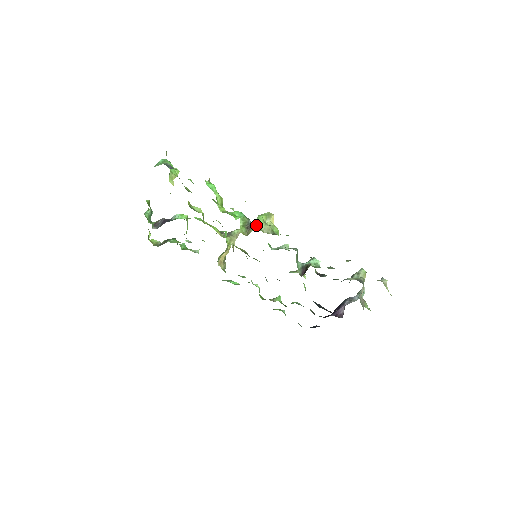
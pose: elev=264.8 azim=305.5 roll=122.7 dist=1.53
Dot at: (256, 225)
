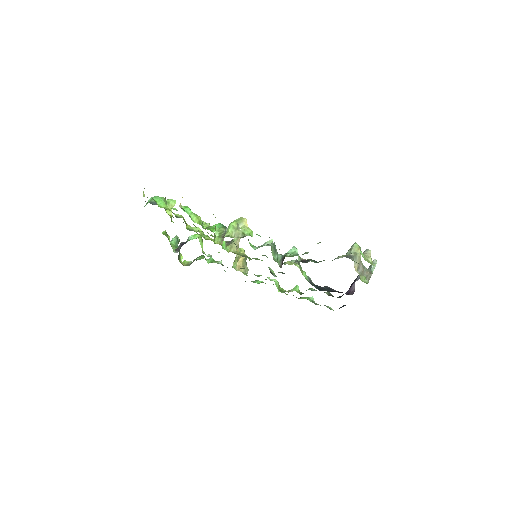
Dot at: (226, 233)
